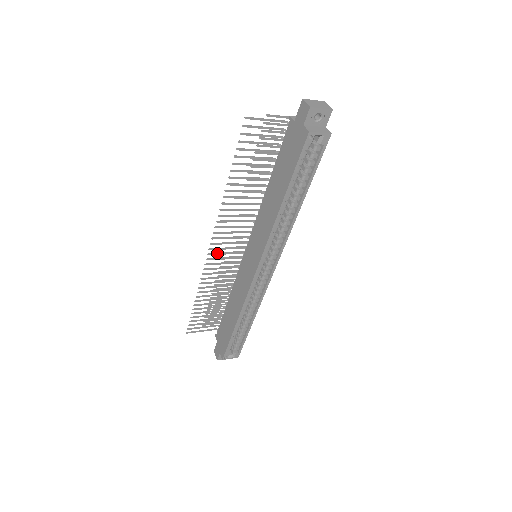
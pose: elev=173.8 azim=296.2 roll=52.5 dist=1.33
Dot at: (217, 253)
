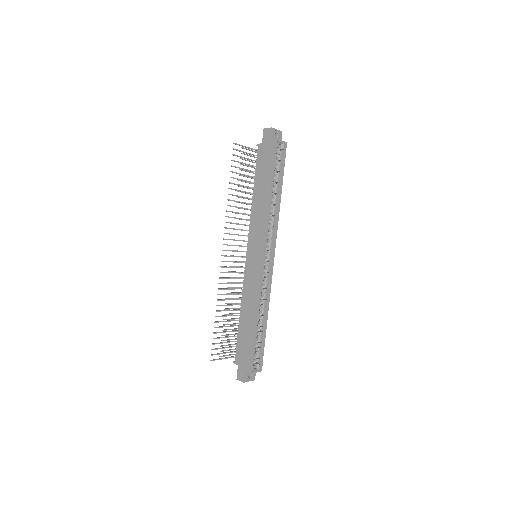
Dot at: (227, 261)
